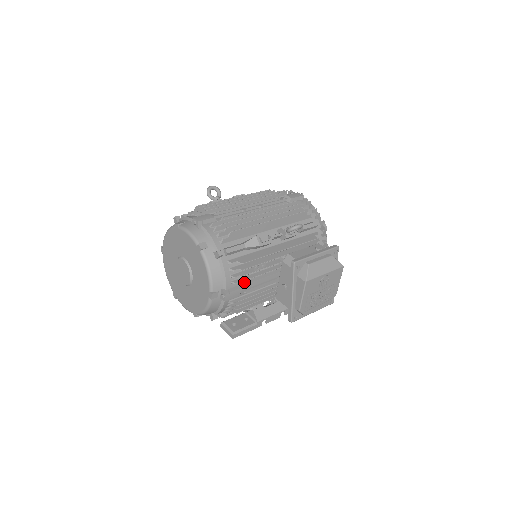
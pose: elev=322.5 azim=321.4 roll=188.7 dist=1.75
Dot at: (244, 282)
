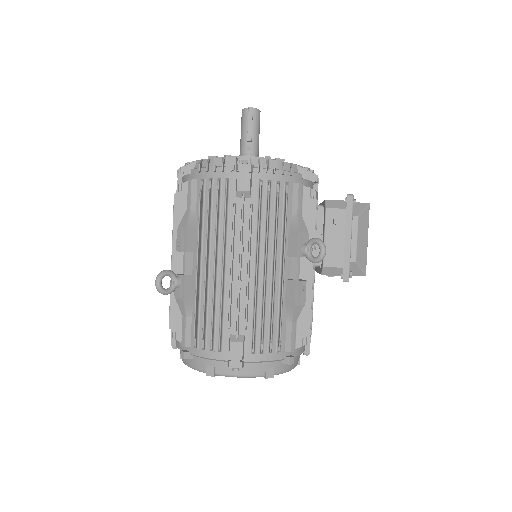
Dot at: occluded
